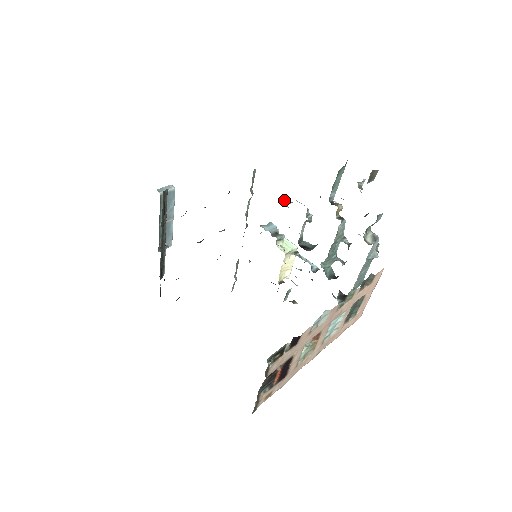
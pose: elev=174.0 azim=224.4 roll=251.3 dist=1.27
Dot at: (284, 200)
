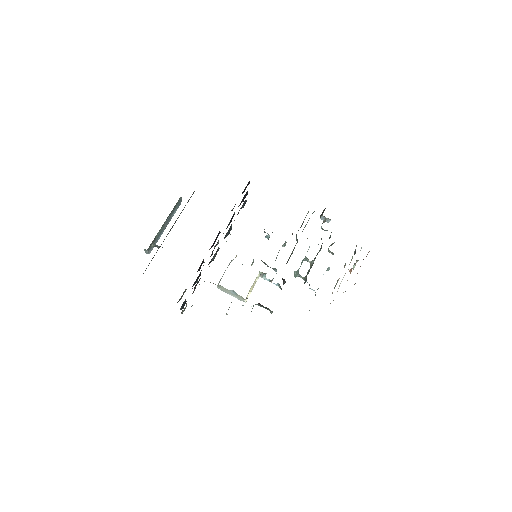
Dot at: (265, 232)
